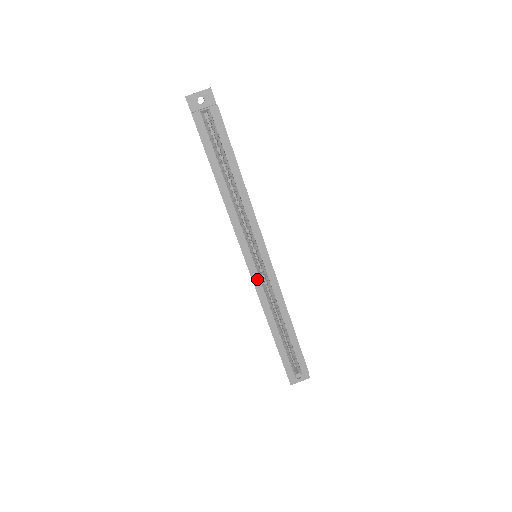
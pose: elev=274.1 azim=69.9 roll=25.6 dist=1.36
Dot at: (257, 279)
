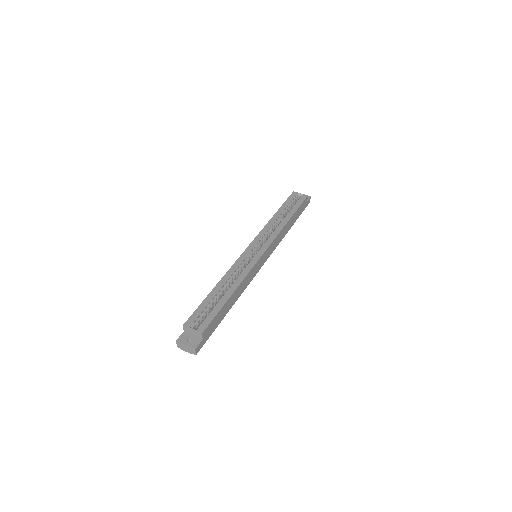
Dot at: (244, 256)
